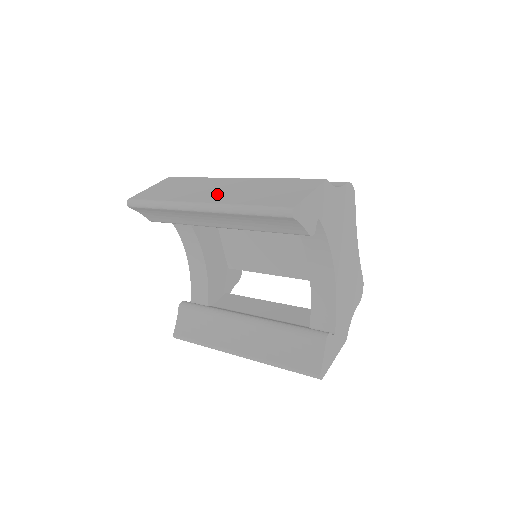
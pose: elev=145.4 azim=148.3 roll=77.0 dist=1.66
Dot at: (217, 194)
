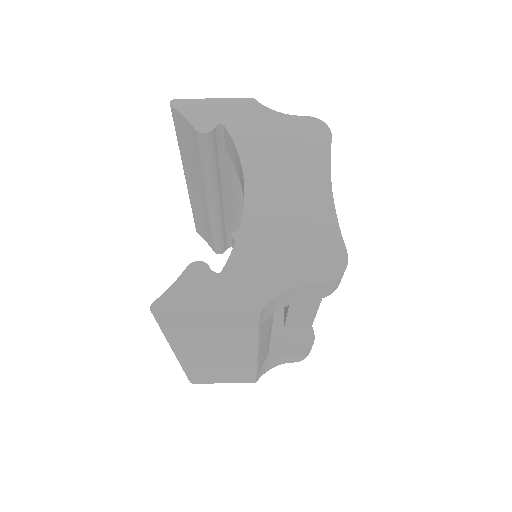
Dot at: occluded
